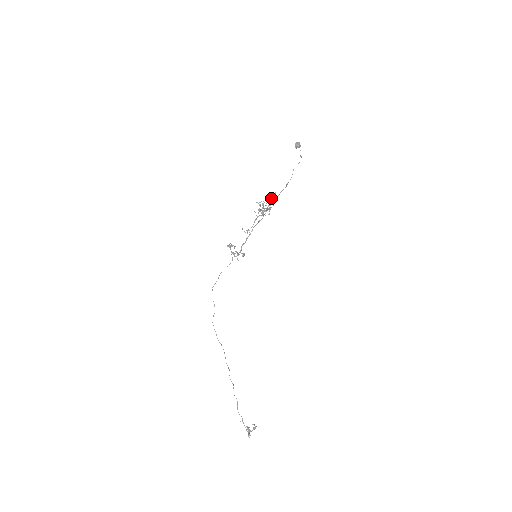
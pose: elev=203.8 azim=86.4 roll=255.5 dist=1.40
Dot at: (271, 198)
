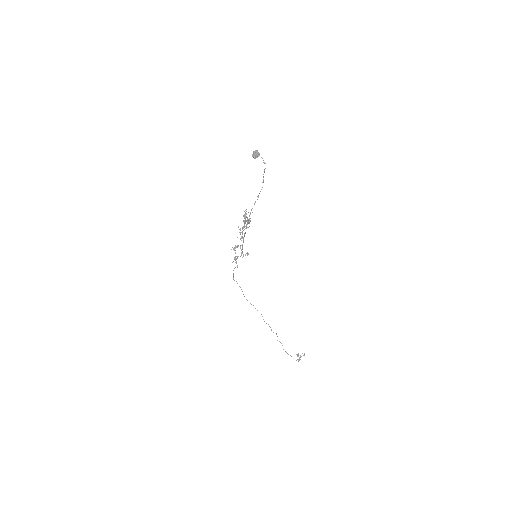
Dot at: occluded
